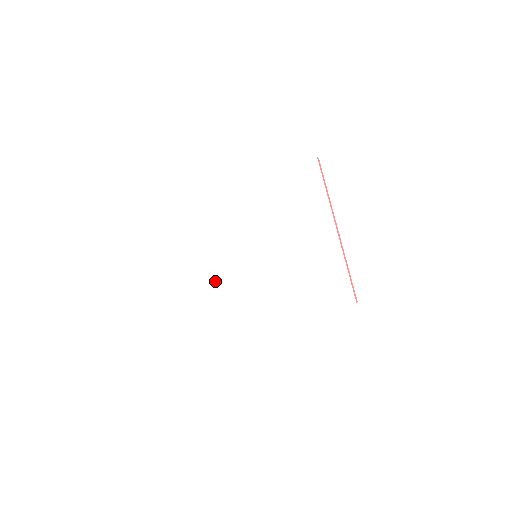
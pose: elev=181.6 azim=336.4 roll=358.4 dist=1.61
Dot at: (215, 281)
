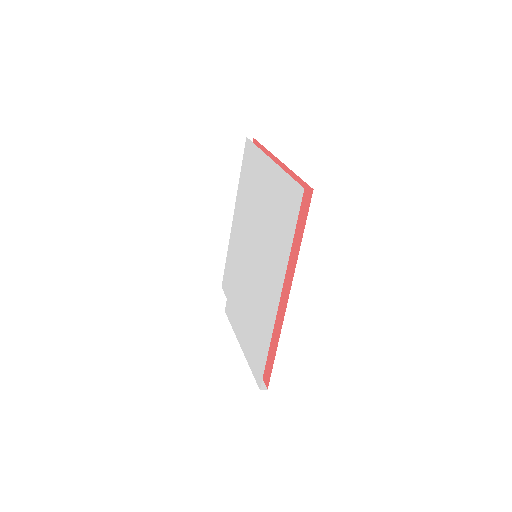
Dot at: (246, 312)
